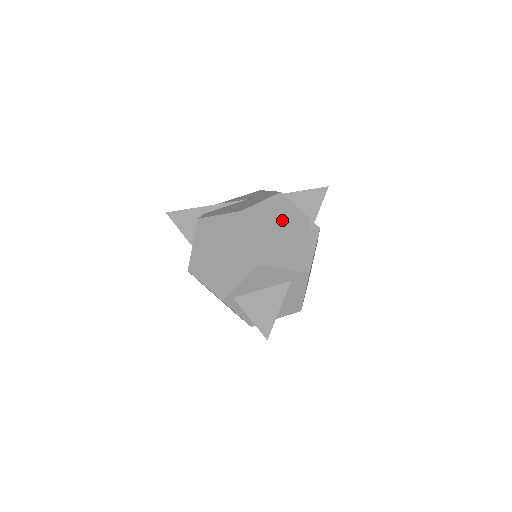
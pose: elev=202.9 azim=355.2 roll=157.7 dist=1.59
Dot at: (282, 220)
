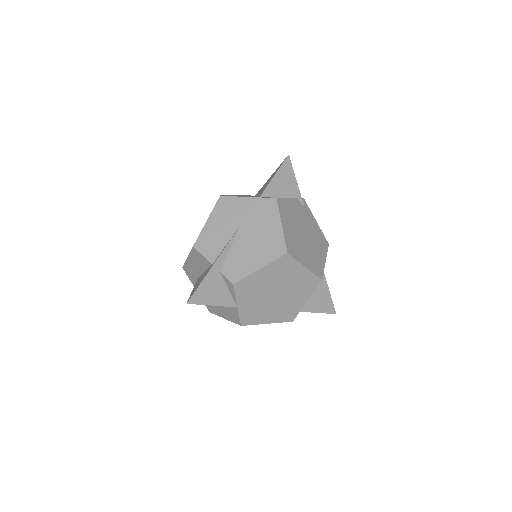
Dot at: (296, 224)
